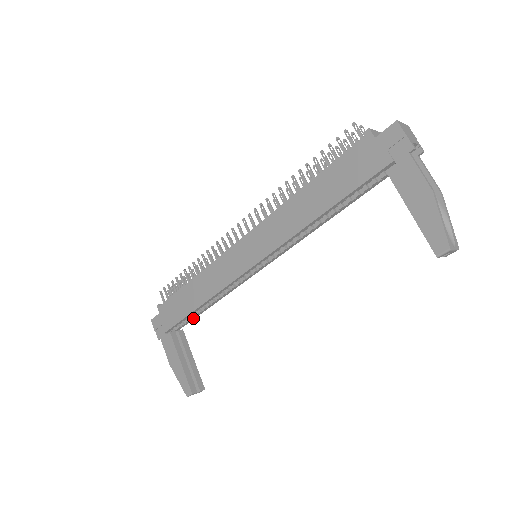
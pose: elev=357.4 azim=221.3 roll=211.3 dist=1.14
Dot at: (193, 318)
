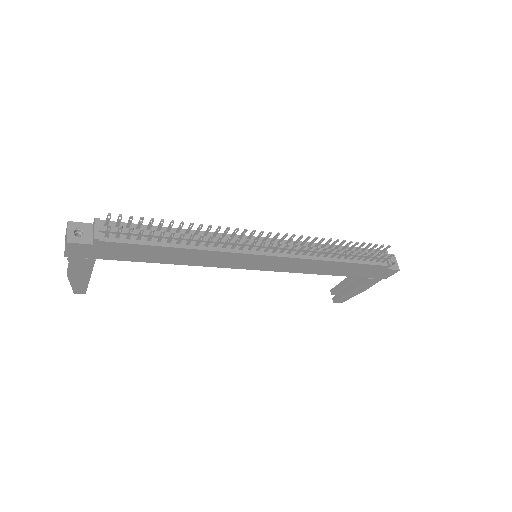
Dot at: occluded
